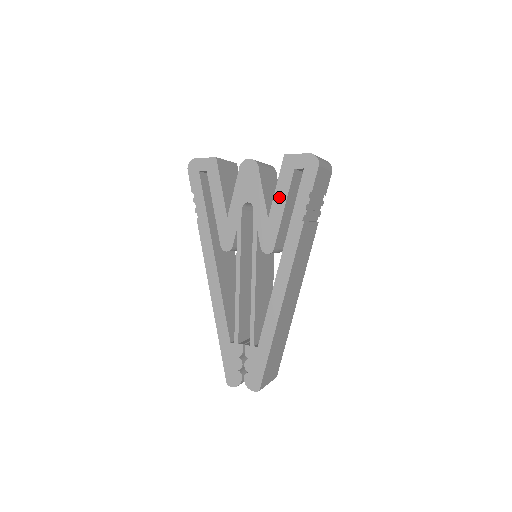
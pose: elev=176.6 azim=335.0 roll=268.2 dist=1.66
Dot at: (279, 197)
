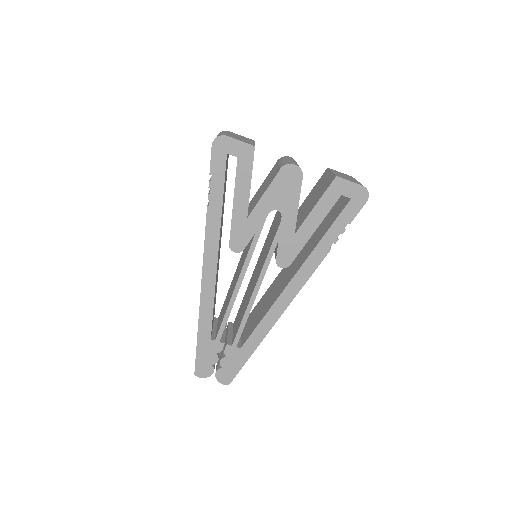
Dot at: (314, 217)
